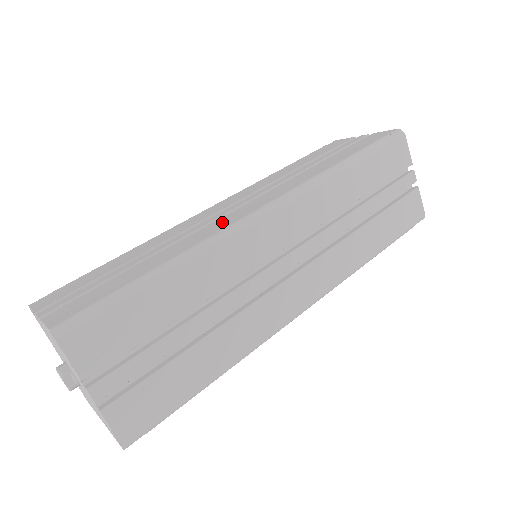
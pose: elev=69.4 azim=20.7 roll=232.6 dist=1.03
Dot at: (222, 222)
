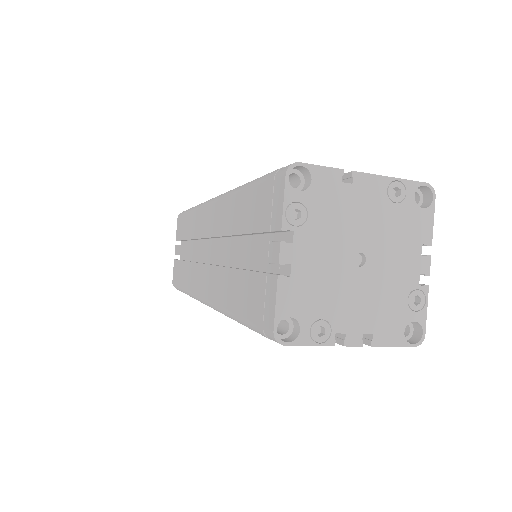
Dot at: (195, 277)
